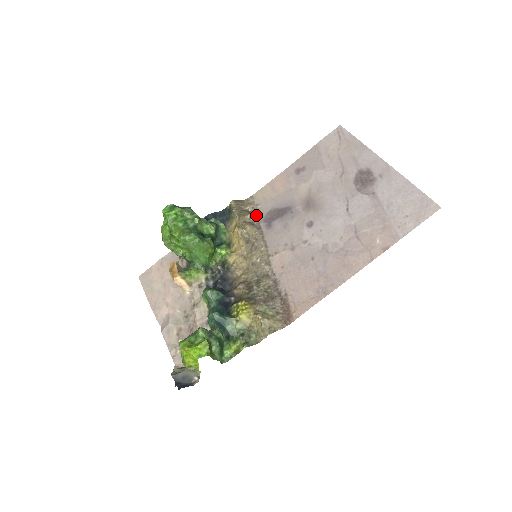
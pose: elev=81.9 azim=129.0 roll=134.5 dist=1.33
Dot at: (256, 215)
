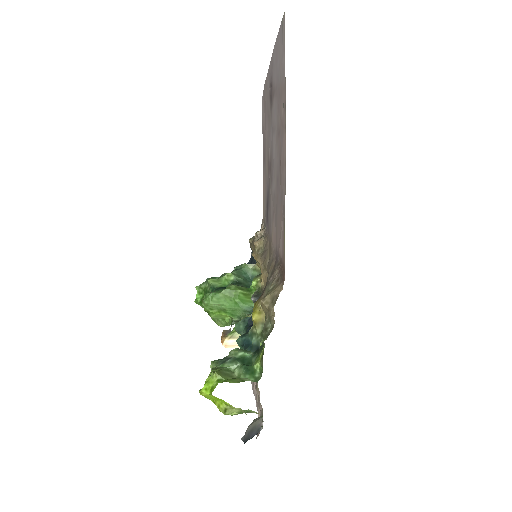
Dot at: (263, 228)
